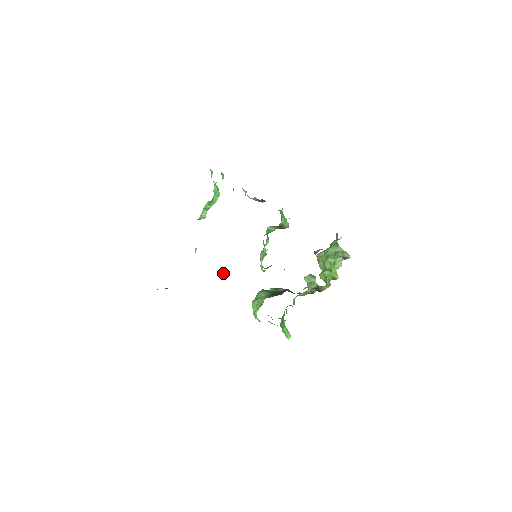
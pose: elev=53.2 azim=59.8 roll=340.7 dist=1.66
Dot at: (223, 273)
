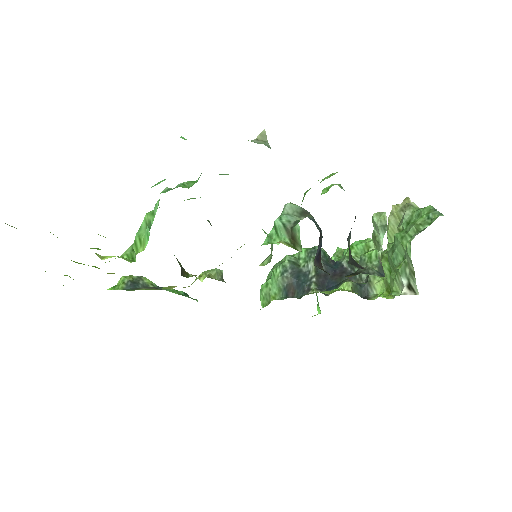
Dot at: (201, 281)
